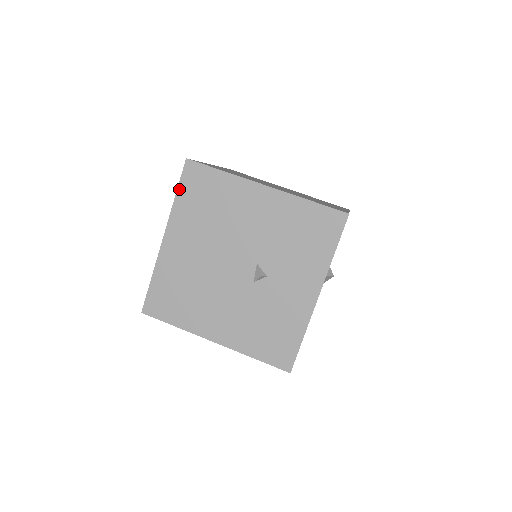
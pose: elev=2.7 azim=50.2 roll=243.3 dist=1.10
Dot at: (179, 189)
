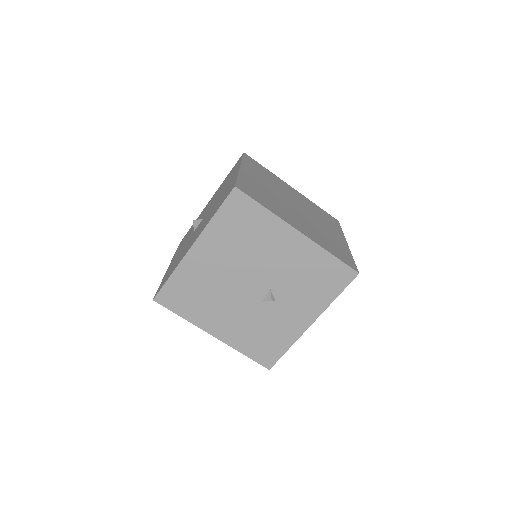
Dot at: (220, 210)
